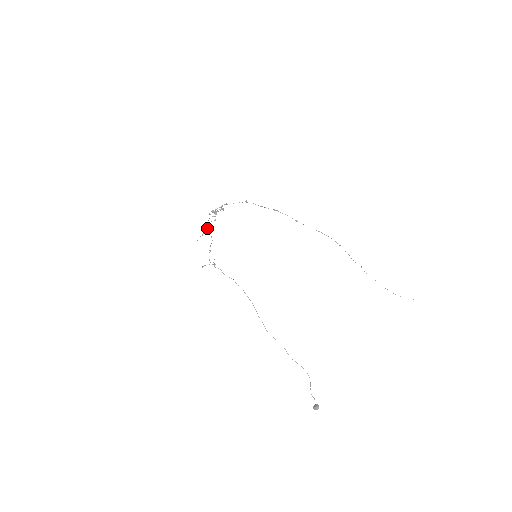
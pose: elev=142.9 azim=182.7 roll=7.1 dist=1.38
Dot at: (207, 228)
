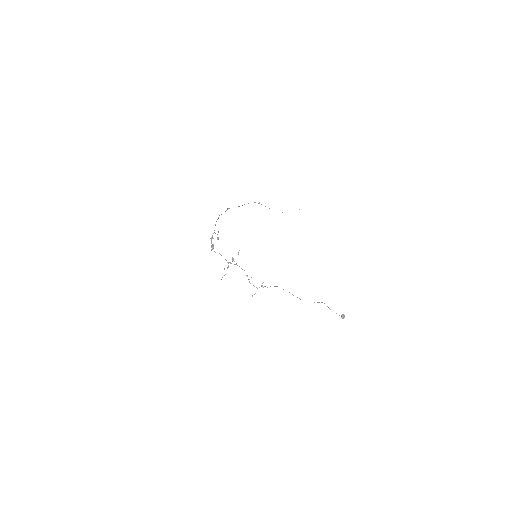
Dot at: occluded
